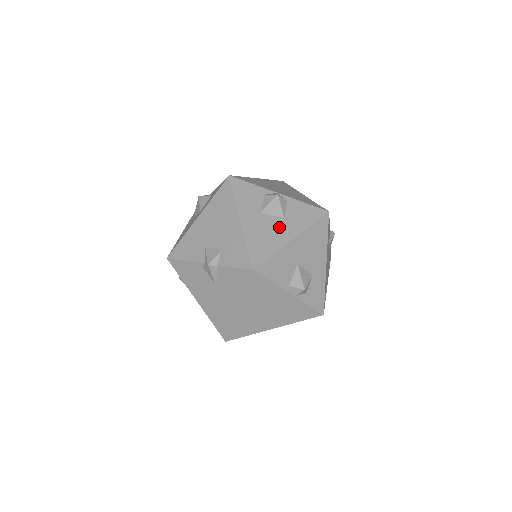
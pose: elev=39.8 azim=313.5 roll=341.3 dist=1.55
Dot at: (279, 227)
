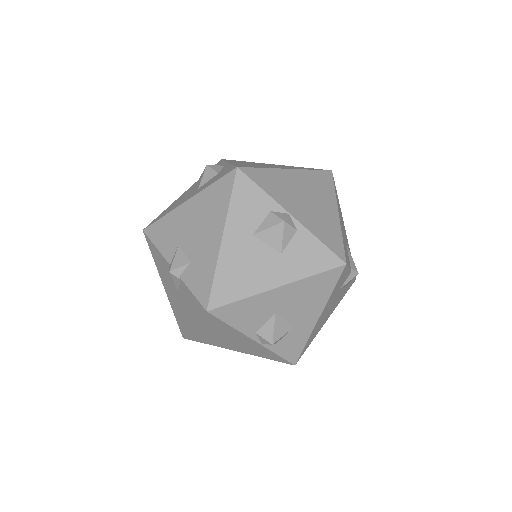
Dot at: (268, 264)
